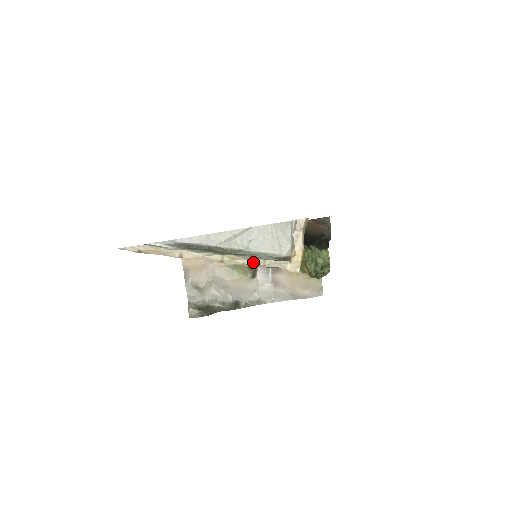
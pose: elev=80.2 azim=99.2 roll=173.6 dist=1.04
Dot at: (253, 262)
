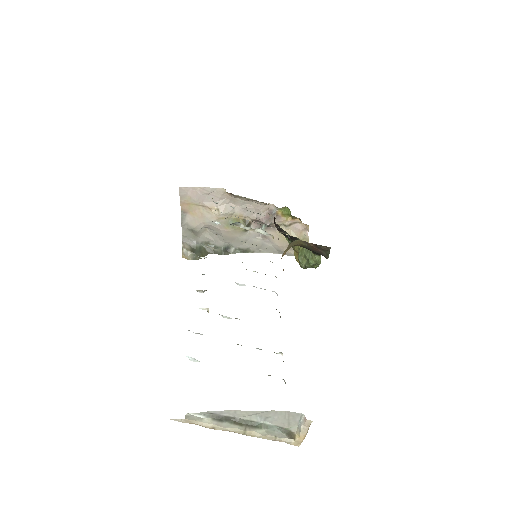
Dot at: (267, 438)
